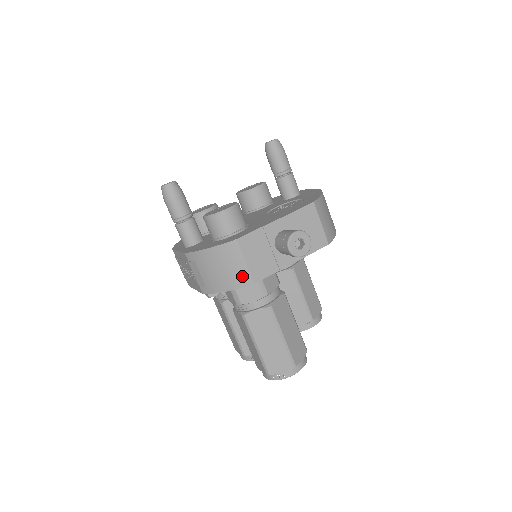
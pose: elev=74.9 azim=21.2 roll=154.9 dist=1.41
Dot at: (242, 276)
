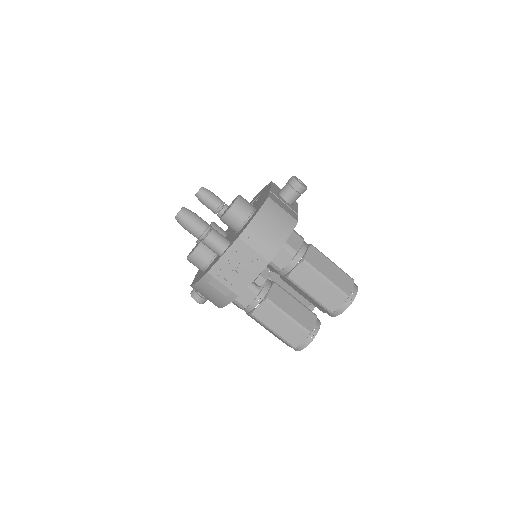
Dot at: (289, 220)
